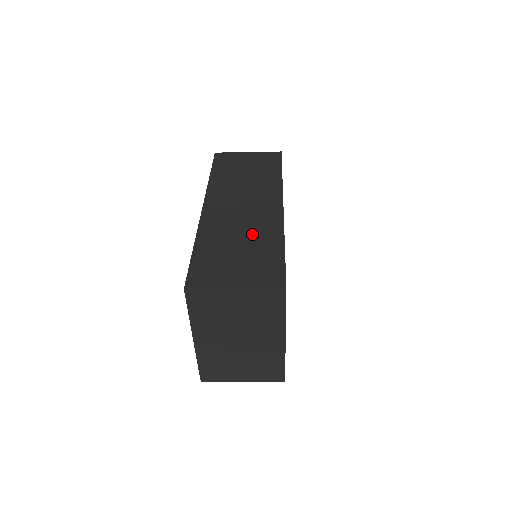
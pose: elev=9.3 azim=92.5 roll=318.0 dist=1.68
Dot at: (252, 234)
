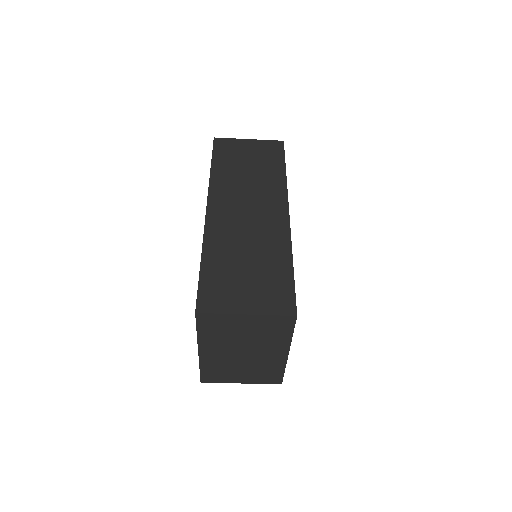
Dot at: (260, 247)
